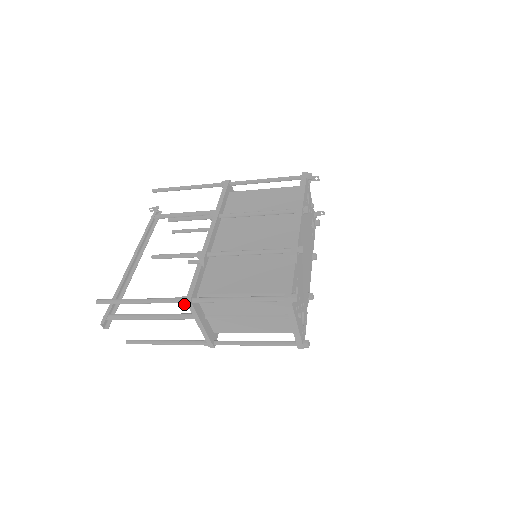
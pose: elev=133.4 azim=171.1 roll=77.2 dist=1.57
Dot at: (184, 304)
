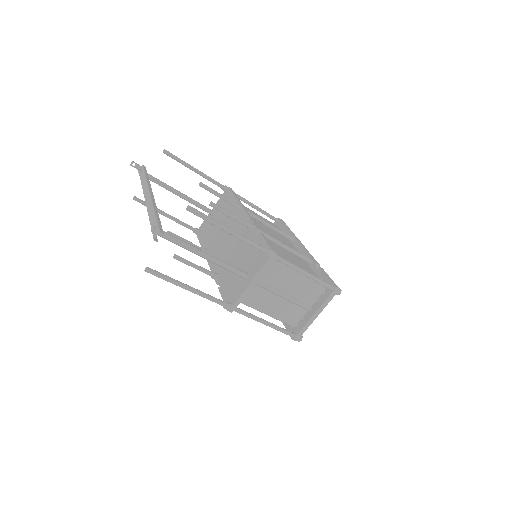
Dot at: (265, 255)
